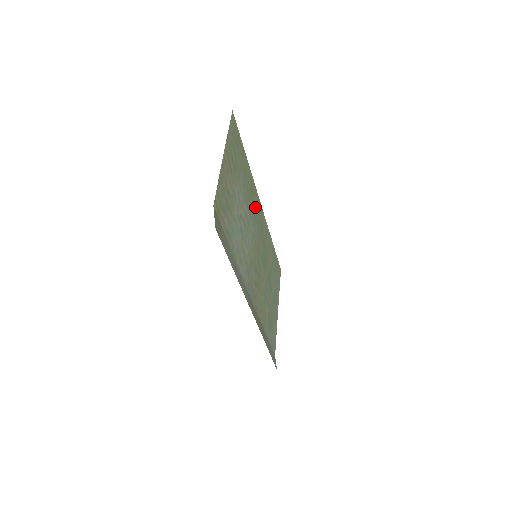
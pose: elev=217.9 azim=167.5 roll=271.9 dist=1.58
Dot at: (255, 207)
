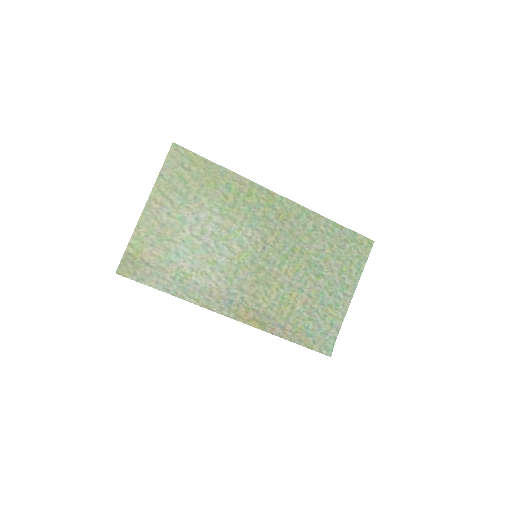
Dot at: (256, 206)
